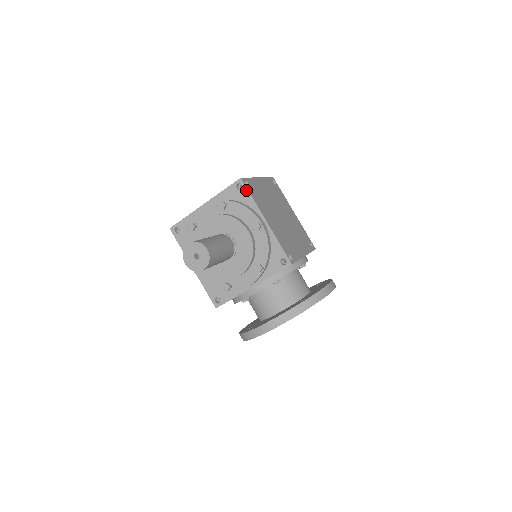
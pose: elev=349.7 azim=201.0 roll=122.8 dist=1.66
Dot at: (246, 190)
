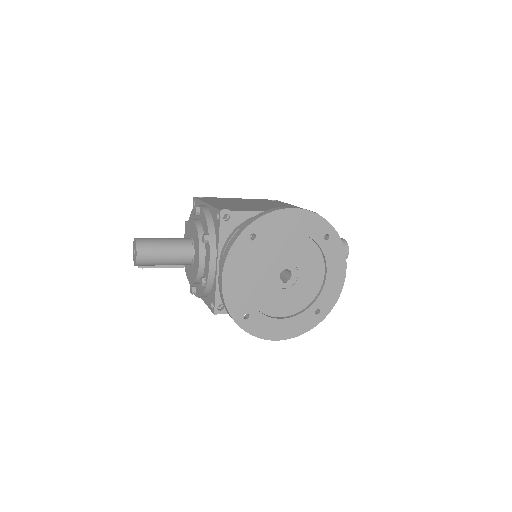
Dot at: (196, 200)
